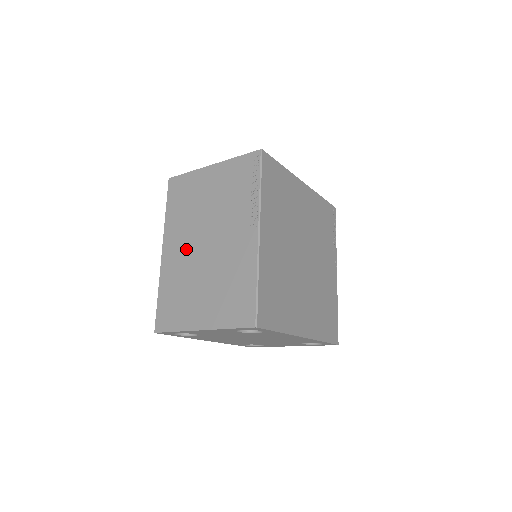
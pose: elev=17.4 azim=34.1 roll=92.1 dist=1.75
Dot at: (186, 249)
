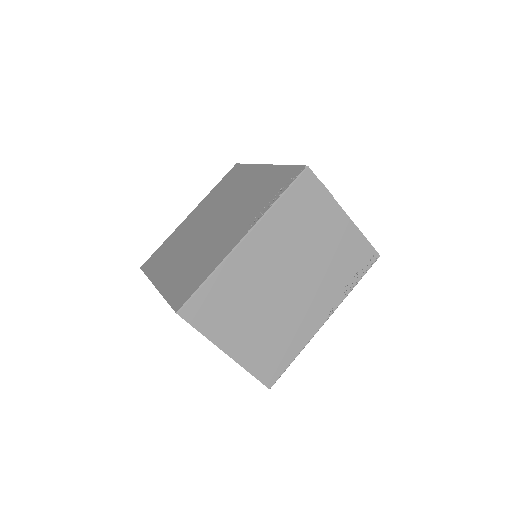
Dot at: (269, 266)
